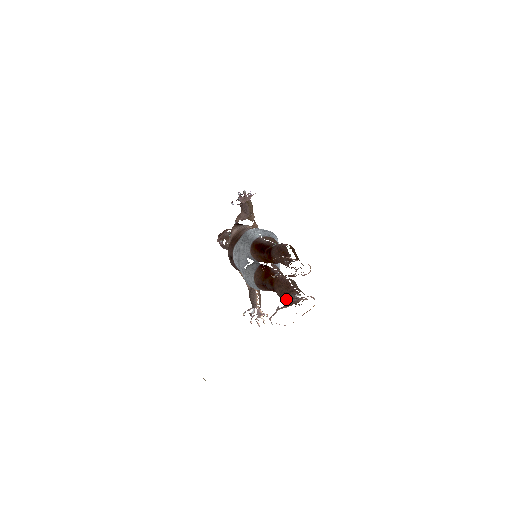
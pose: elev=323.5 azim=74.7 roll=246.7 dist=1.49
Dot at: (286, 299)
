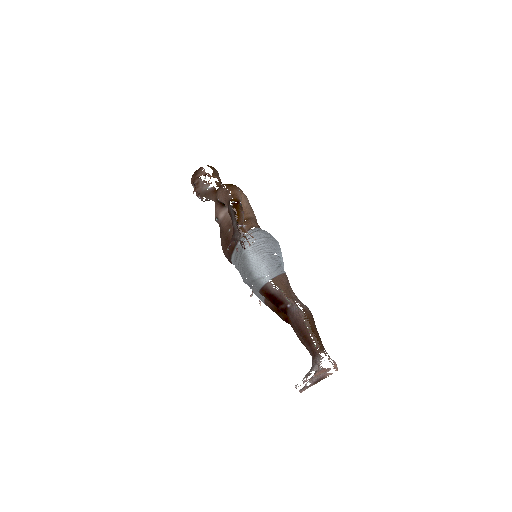
Dot at: occluded
